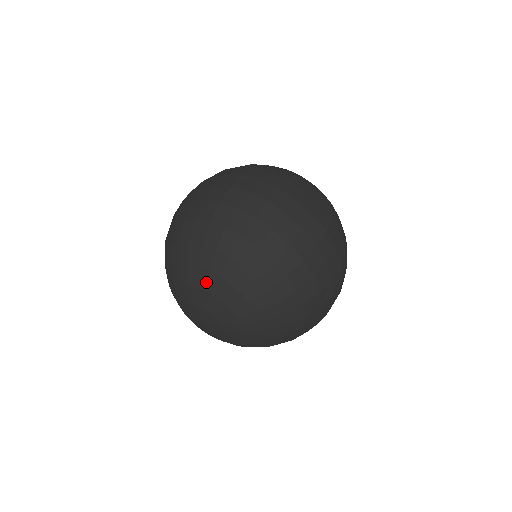
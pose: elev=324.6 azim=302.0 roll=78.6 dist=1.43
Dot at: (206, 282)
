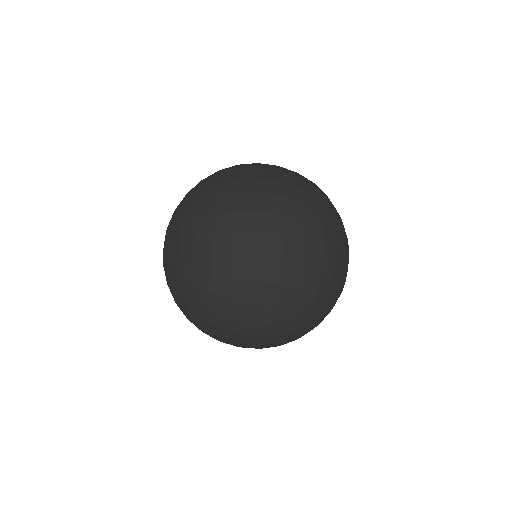
Dot at: (179, 204)
